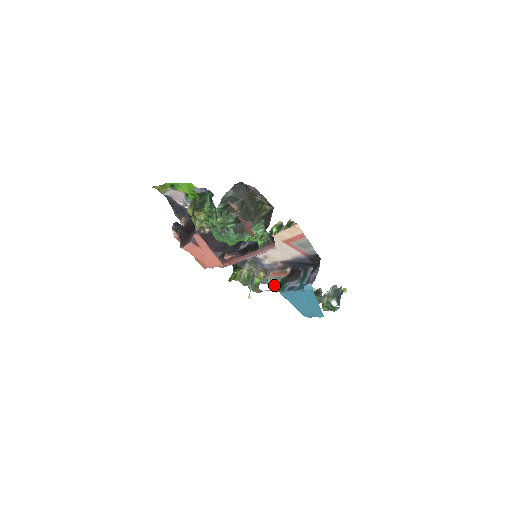
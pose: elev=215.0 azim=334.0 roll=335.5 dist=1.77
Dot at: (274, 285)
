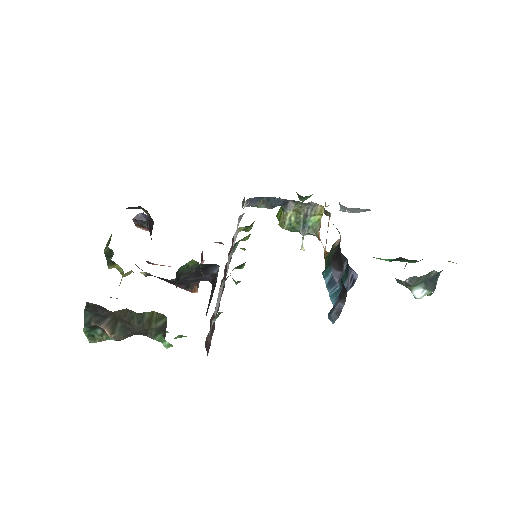
Dot at: (352, 210)
